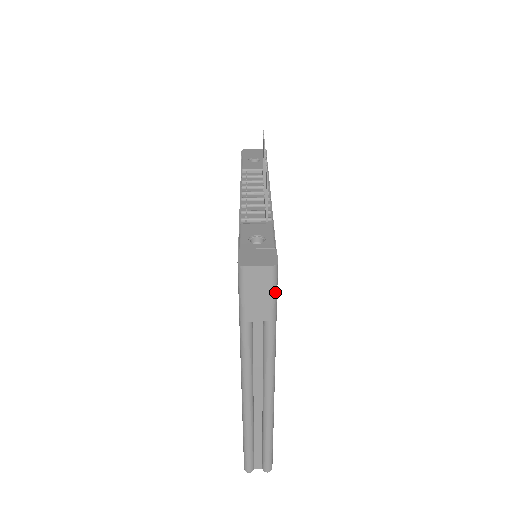
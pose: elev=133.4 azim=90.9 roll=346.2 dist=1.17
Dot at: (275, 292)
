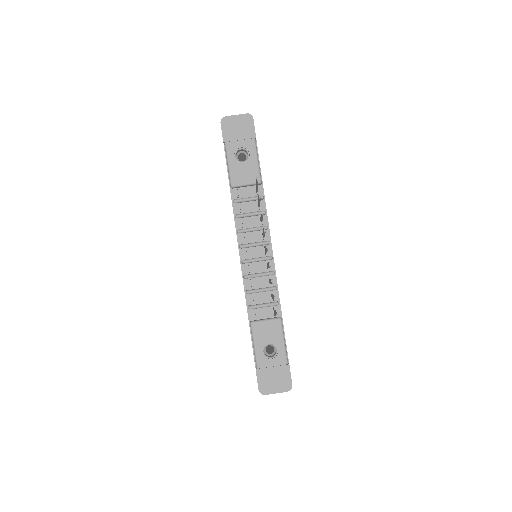
Dot at: occluded
